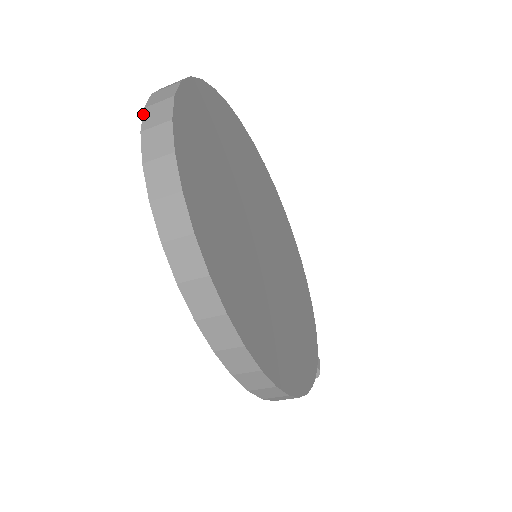
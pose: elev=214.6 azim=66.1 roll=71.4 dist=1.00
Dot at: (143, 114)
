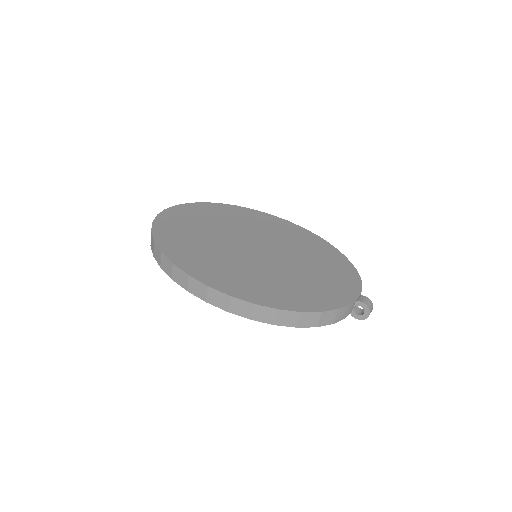
Dot at: occluded
